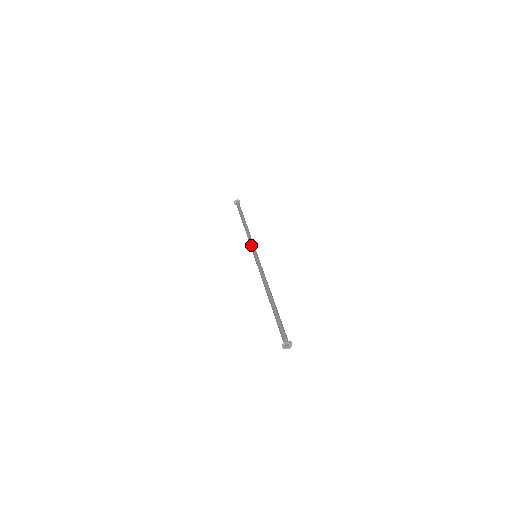
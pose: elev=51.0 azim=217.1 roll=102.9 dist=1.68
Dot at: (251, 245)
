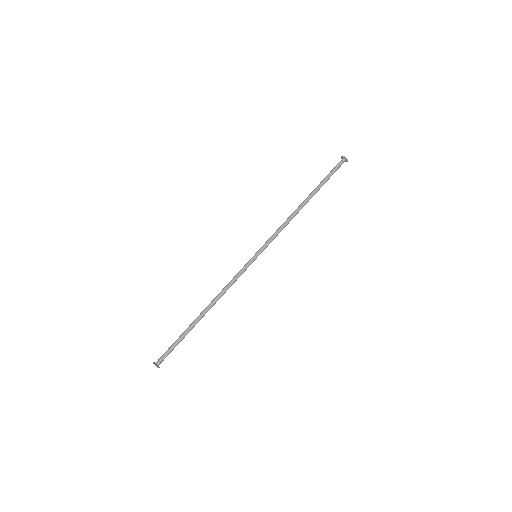
Dot at: (269, 239)
